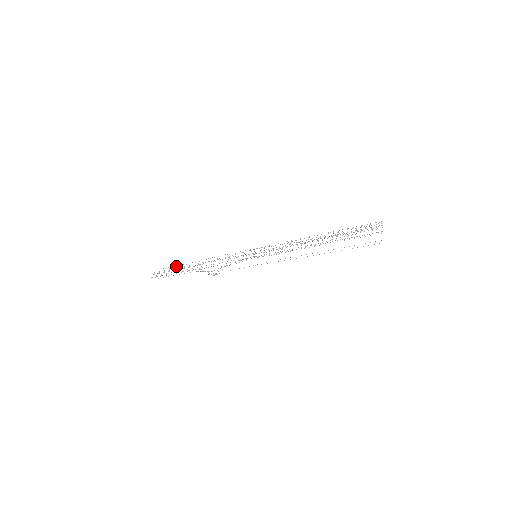
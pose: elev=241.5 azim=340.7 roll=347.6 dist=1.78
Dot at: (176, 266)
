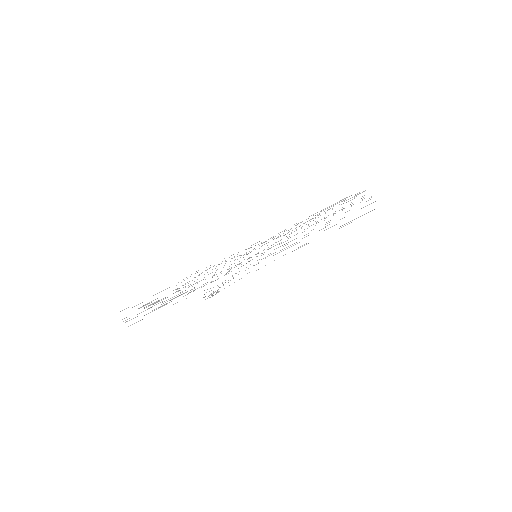
Dot at: occluded
